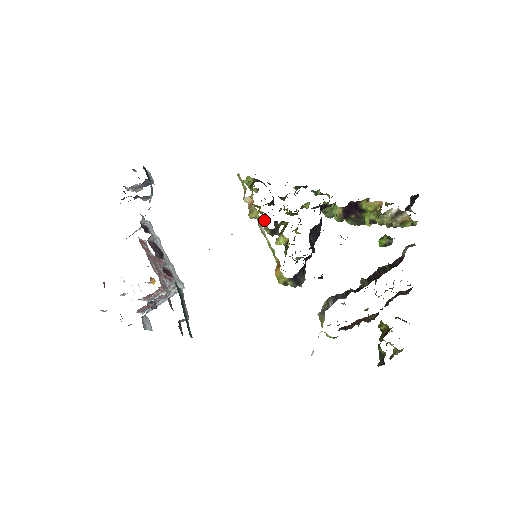
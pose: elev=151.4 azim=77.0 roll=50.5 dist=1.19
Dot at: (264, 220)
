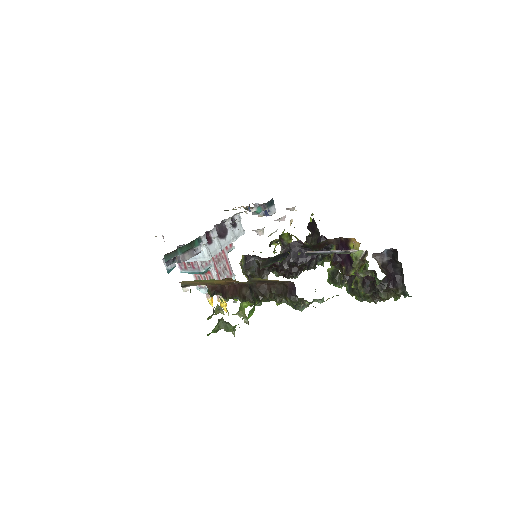
Dot at: occluded
